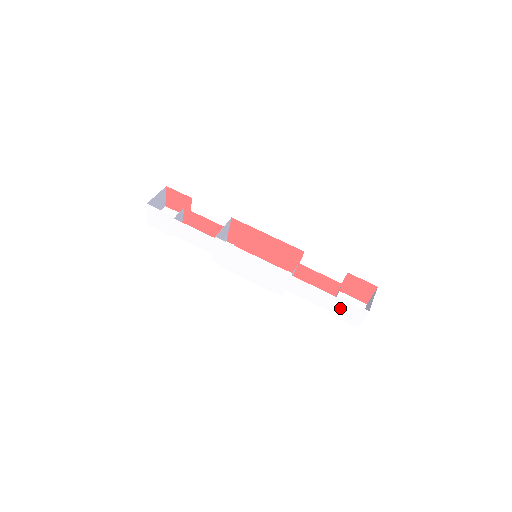
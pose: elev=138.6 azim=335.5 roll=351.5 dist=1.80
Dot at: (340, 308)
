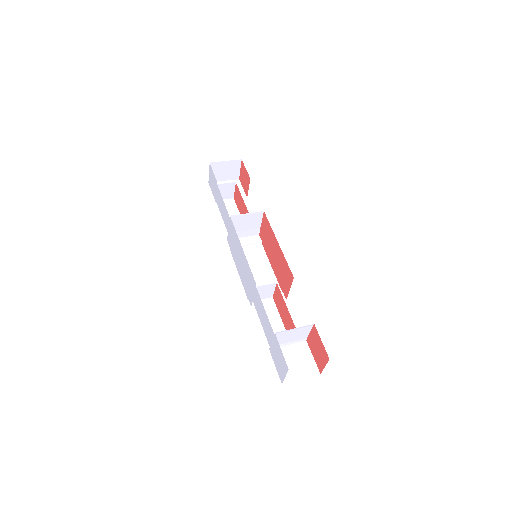
Dot at: (275, 349)
